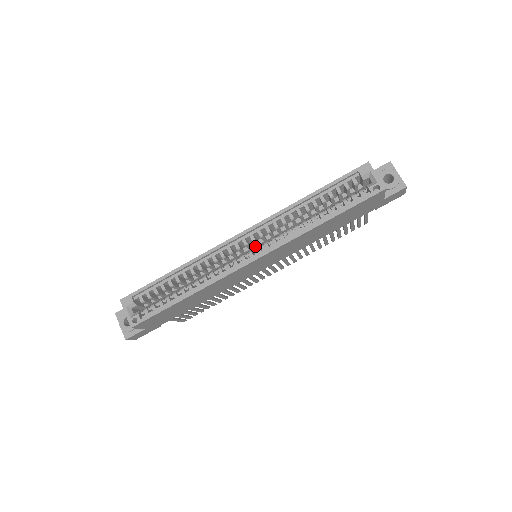
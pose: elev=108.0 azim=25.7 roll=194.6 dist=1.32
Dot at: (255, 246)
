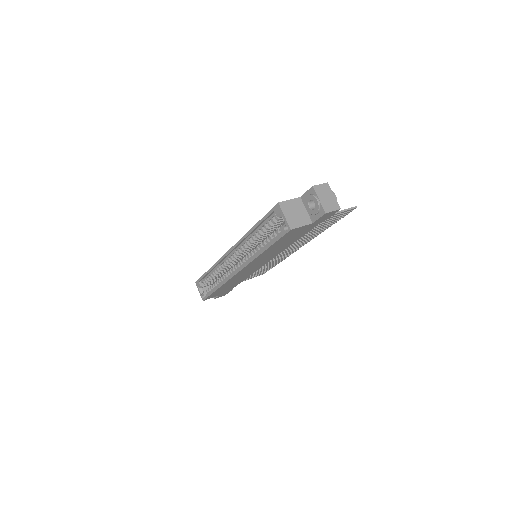
Dot at: occluded
